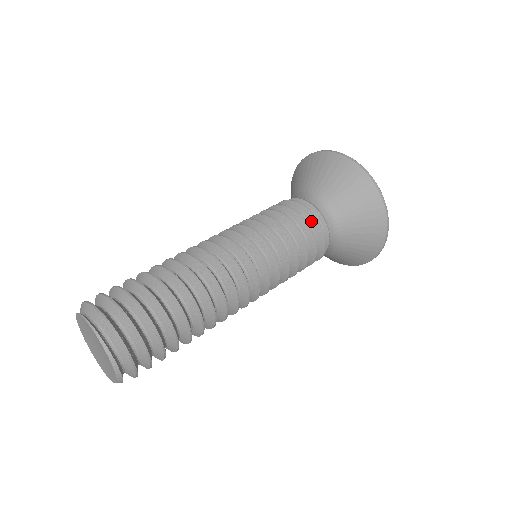
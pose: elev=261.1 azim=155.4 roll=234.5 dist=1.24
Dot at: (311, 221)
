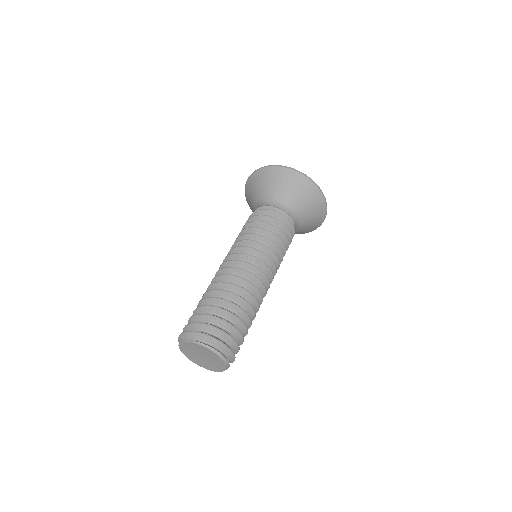
Dot at: (271, 214)
